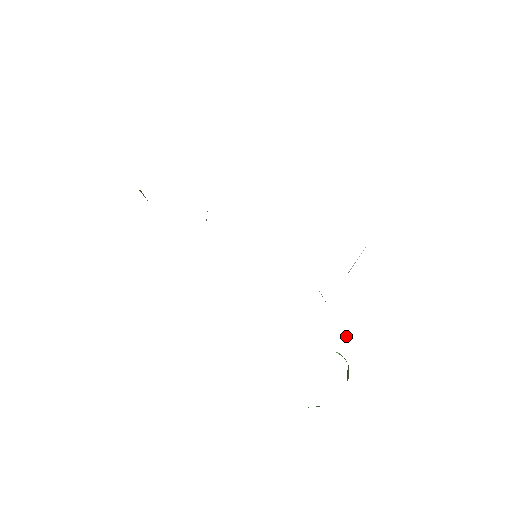
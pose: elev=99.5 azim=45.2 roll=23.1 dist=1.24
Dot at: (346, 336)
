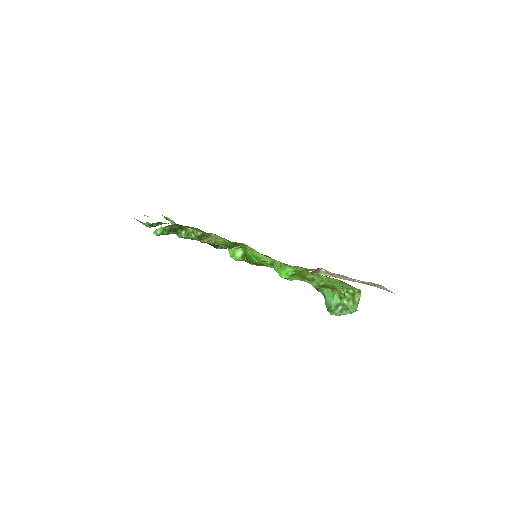
Dot at: occluded
